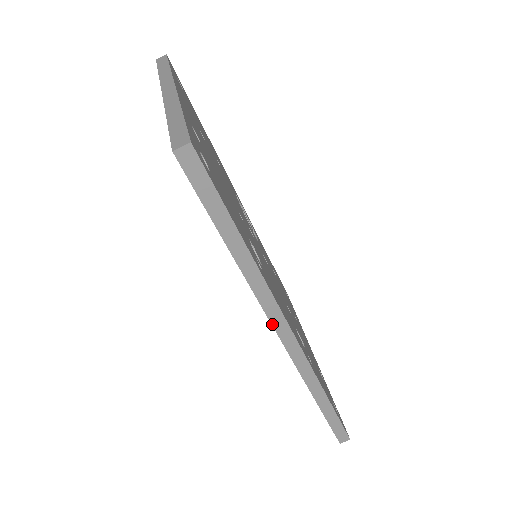
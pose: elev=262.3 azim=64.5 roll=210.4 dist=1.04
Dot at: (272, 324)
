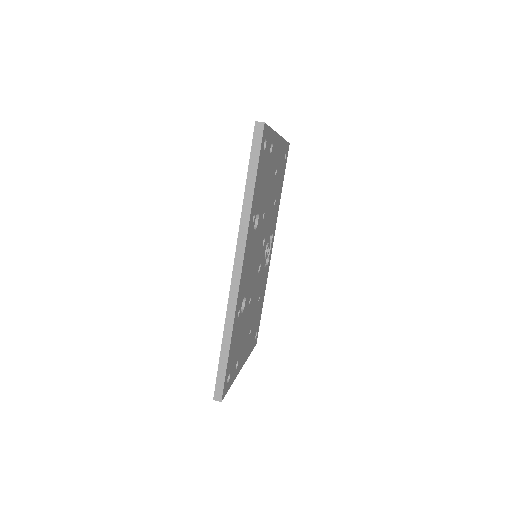
Dot at: (236, 250)
